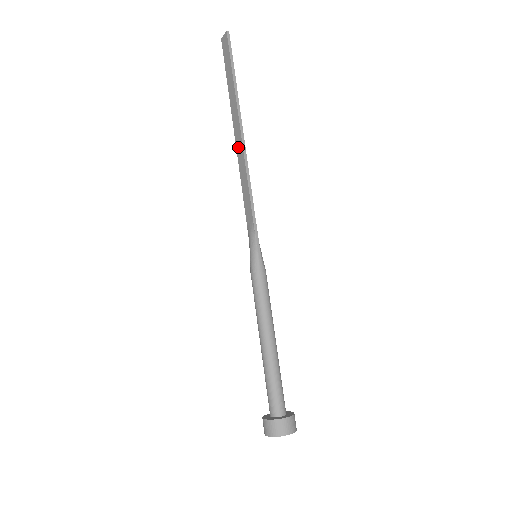
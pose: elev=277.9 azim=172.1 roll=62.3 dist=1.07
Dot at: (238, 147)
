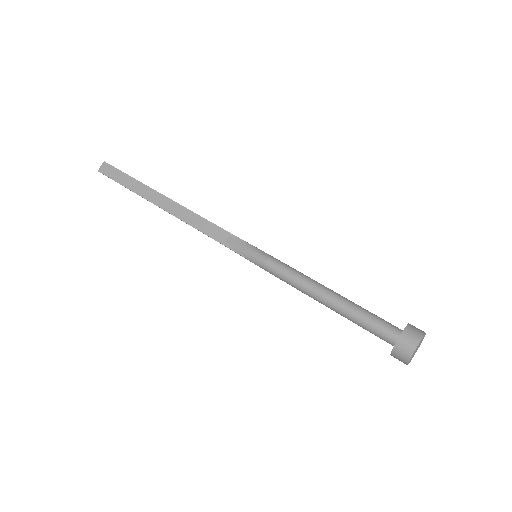
Dot at: (172, 210)
